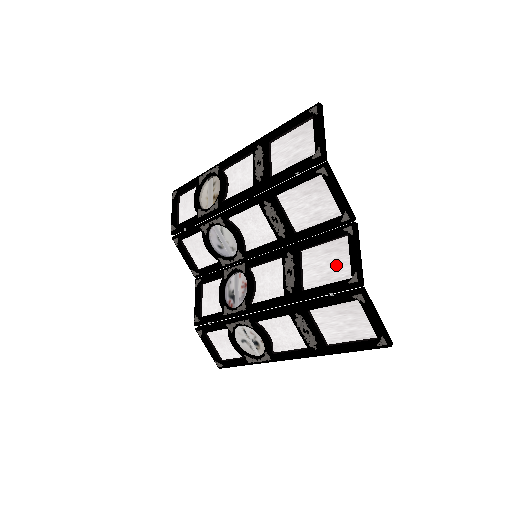
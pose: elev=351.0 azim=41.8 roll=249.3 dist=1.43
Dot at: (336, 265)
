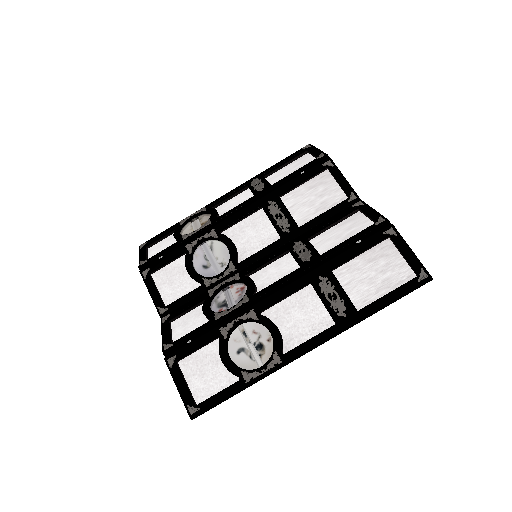
Dot at: (354, 227)
